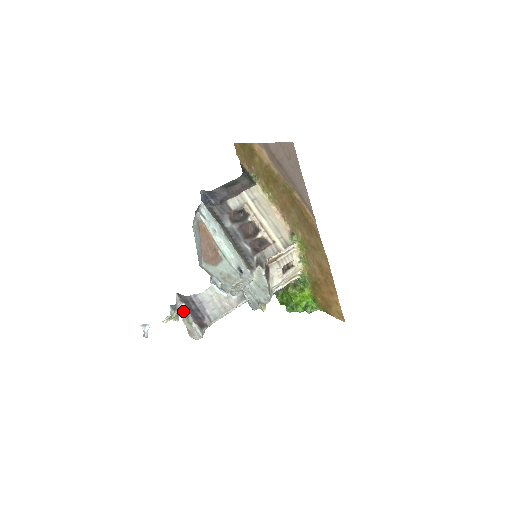
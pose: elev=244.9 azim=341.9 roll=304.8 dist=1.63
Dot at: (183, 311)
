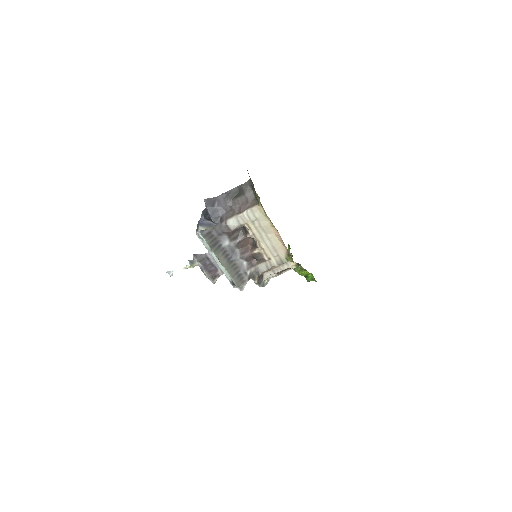
Dot at: (199, 266)
